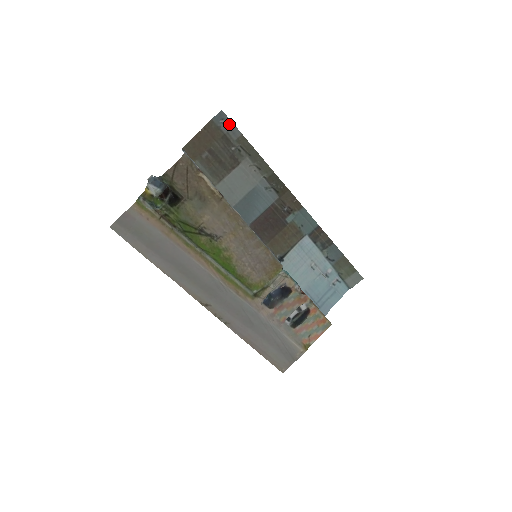
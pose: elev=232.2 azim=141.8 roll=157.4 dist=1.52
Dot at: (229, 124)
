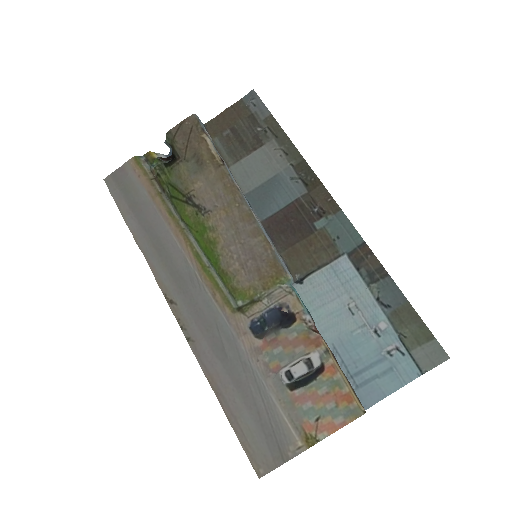
Dot at: (259, 104)
